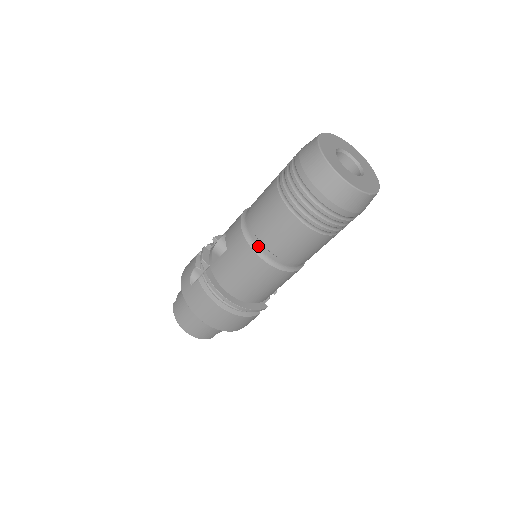
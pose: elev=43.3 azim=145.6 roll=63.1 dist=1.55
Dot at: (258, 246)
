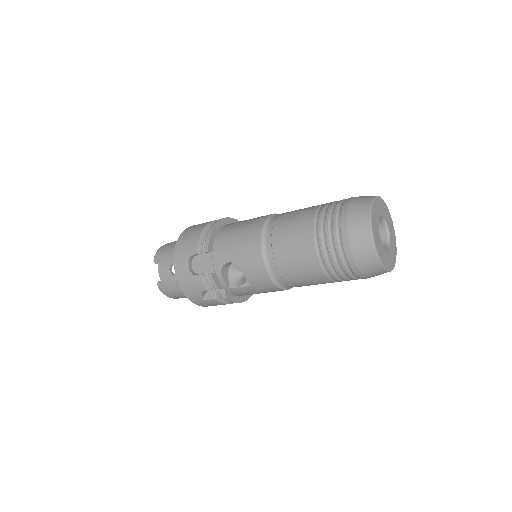
Dot at: (289, 287)
